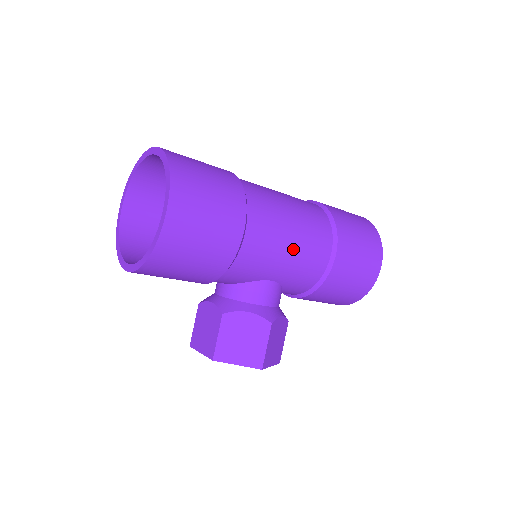
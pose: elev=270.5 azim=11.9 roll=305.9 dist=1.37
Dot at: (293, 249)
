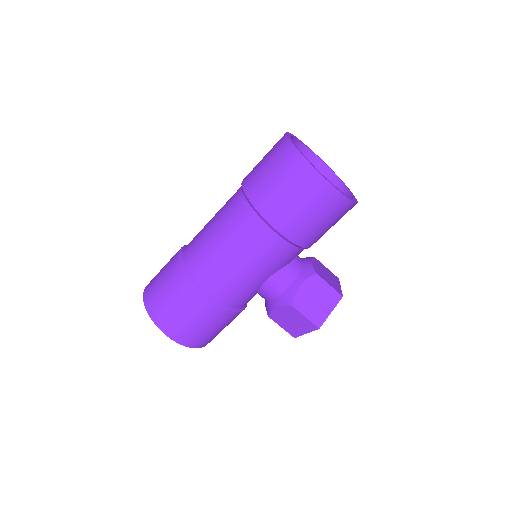
Dot at: (246, 265)
